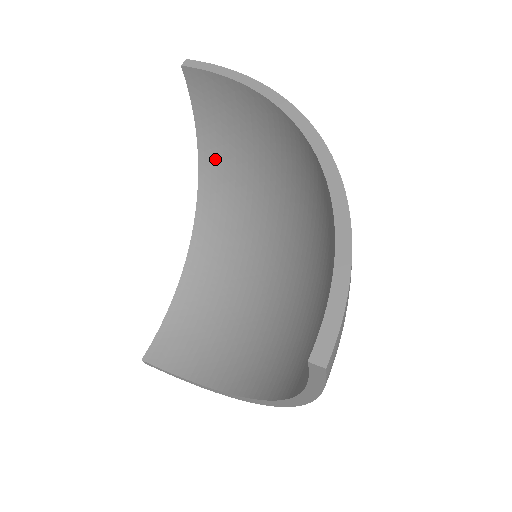
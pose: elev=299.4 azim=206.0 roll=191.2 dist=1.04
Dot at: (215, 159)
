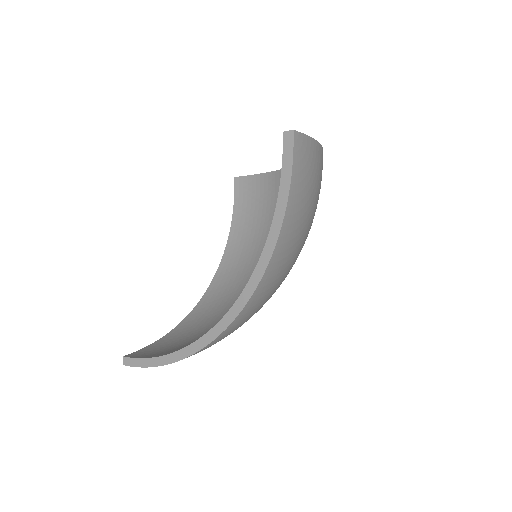
Dot at: (240, 238)
